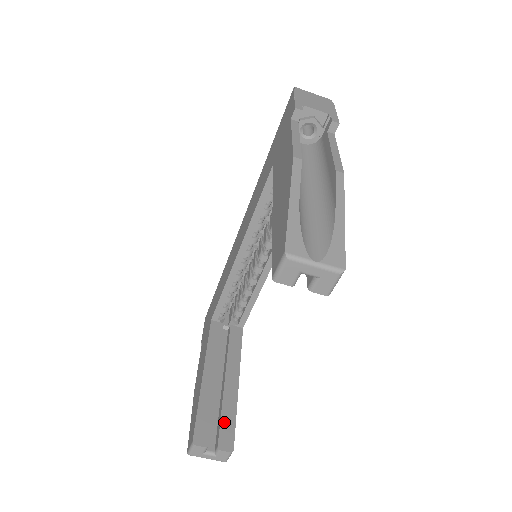
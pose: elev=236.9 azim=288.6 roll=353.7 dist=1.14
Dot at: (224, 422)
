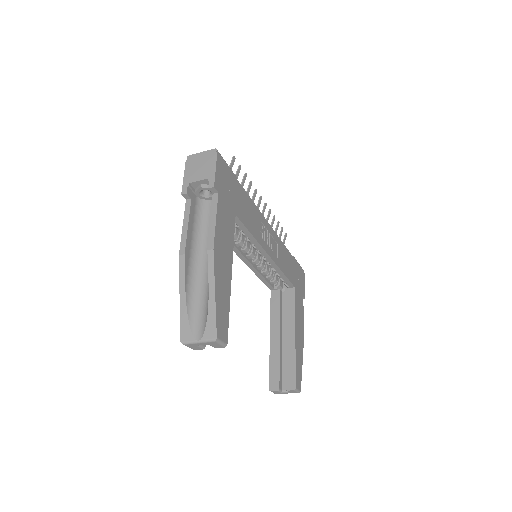
Dot at: (287, 370)
